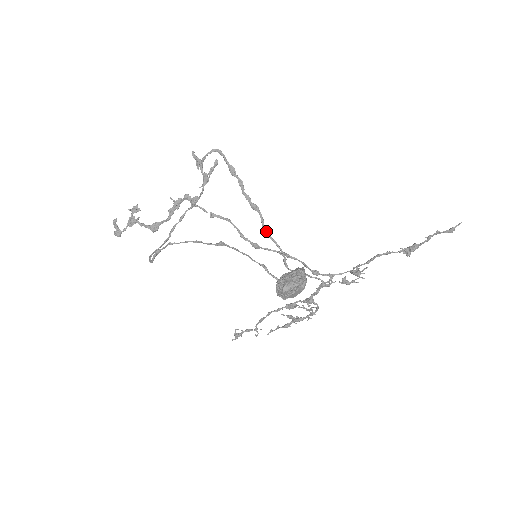
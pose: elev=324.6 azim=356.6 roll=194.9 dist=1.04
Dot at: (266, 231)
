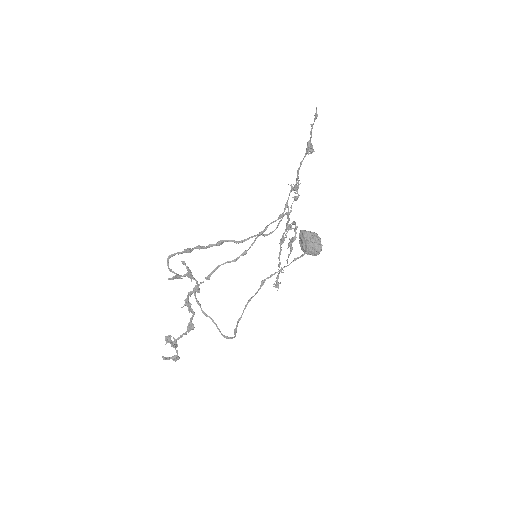
Dot at: (240, 241)
